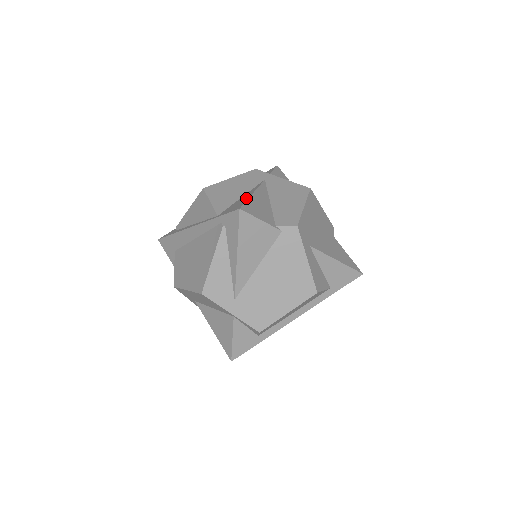
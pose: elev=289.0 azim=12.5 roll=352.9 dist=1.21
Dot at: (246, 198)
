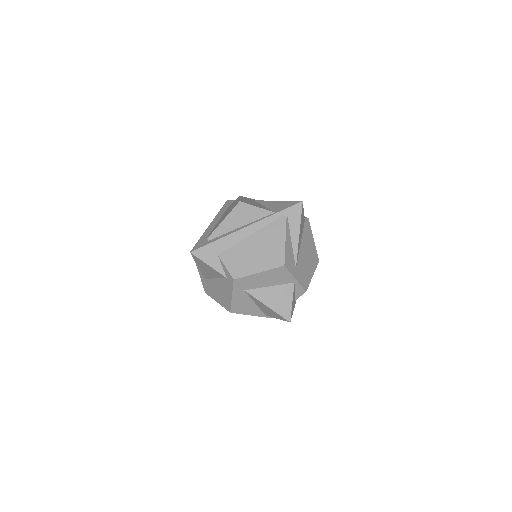
Dot at: (282, 202)
